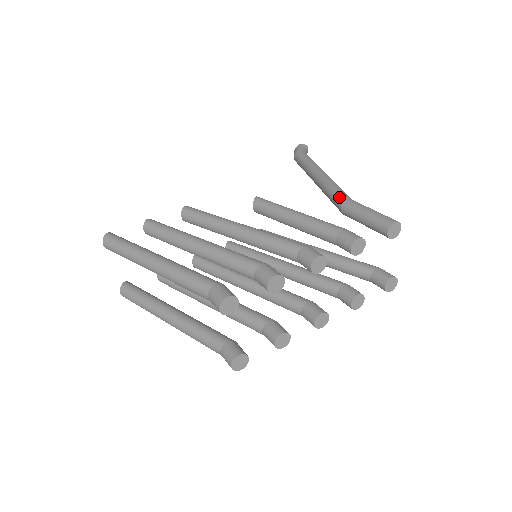
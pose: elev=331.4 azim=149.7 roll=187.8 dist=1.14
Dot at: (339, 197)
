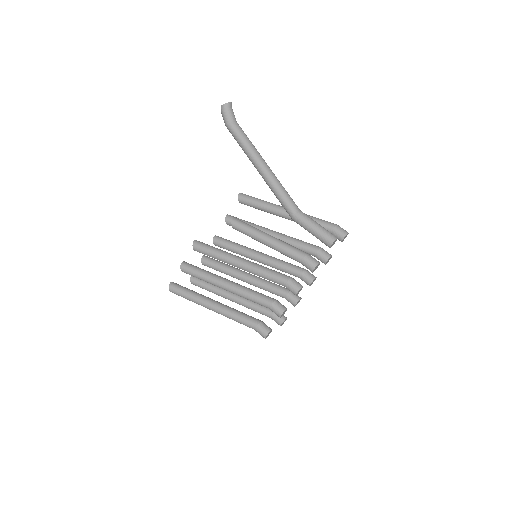
Dot at: (287, 211)
